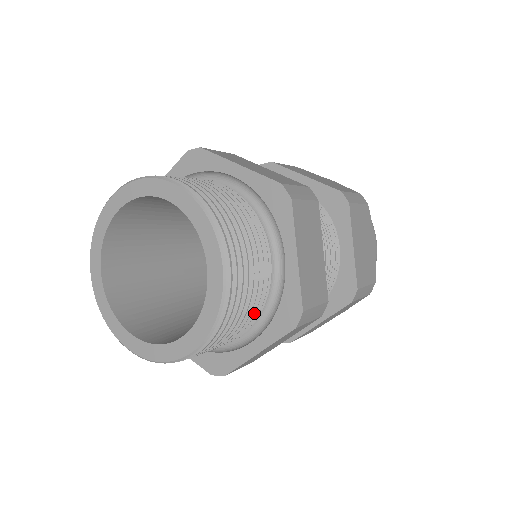
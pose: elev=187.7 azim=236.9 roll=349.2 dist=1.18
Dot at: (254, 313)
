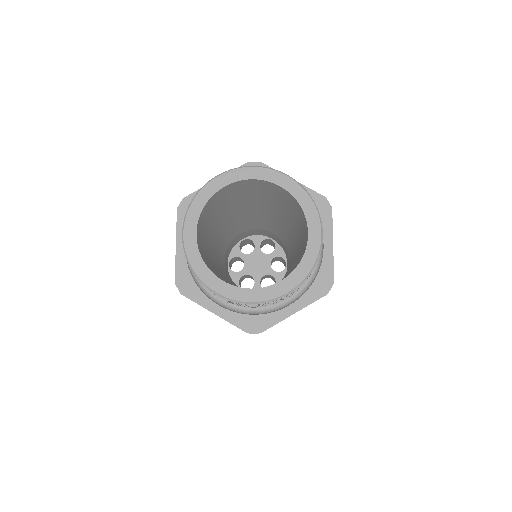
Dot at: occluded
